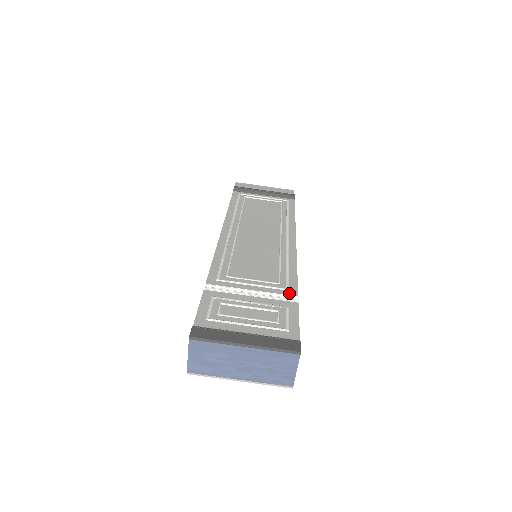
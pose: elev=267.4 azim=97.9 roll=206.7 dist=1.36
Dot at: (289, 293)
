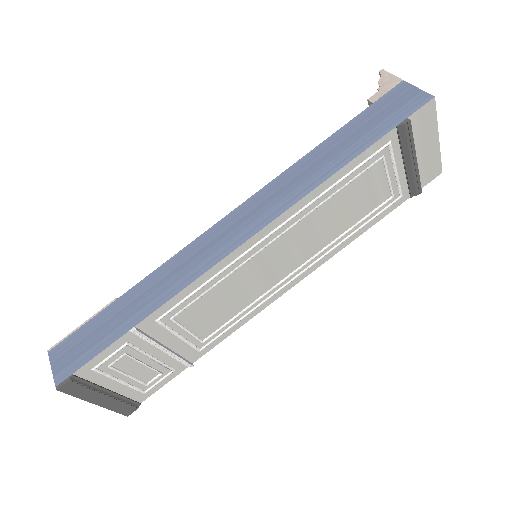
Dot at: (195, 355)
